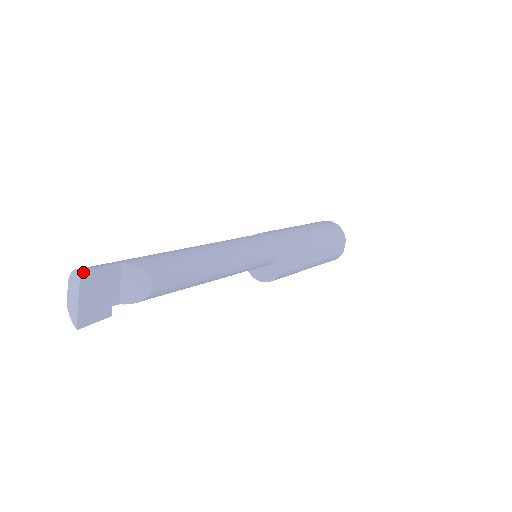
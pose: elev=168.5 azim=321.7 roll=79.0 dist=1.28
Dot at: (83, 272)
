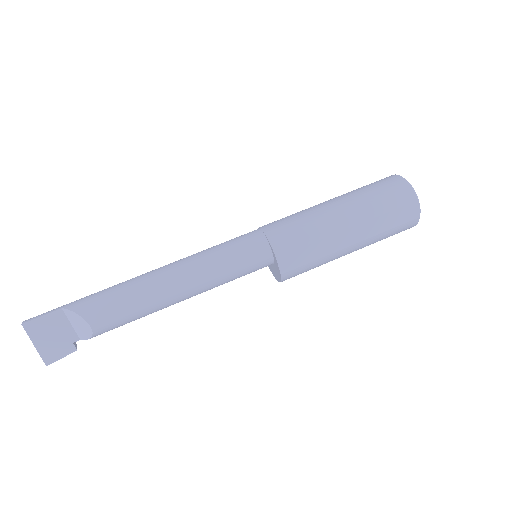
Dot at: (25, 324)
